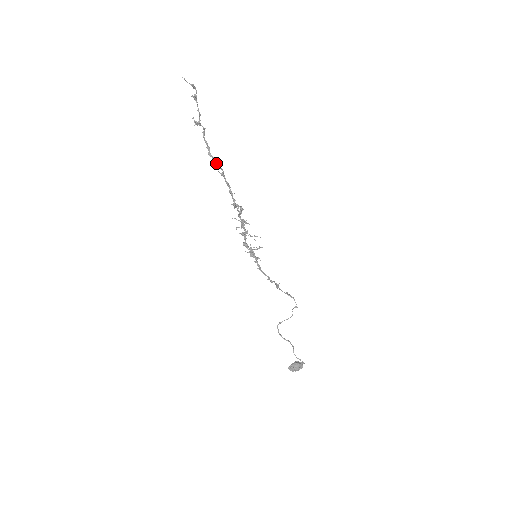
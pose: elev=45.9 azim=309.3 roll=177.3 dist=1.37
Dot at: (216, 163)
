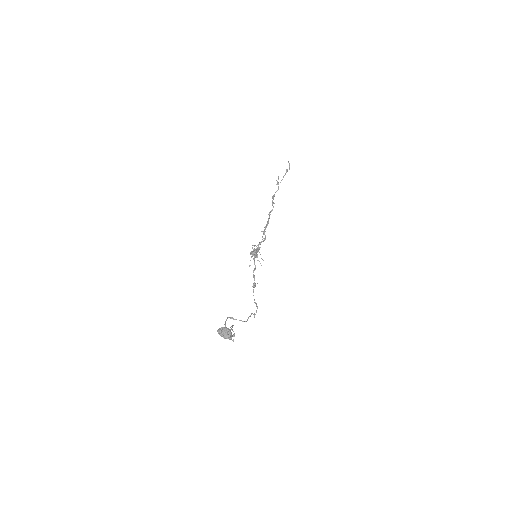
Dot at: (273, 202)
